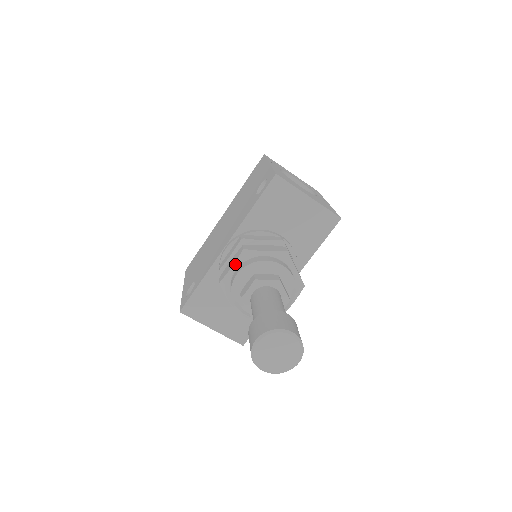
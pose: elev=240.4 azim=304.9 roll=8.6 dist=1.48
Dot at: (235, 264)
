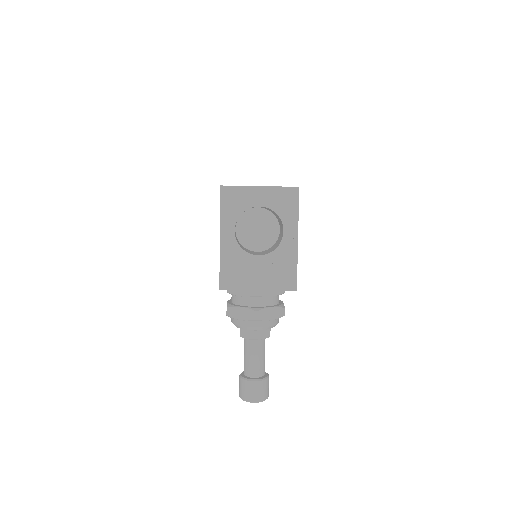
Dot at: occluded
